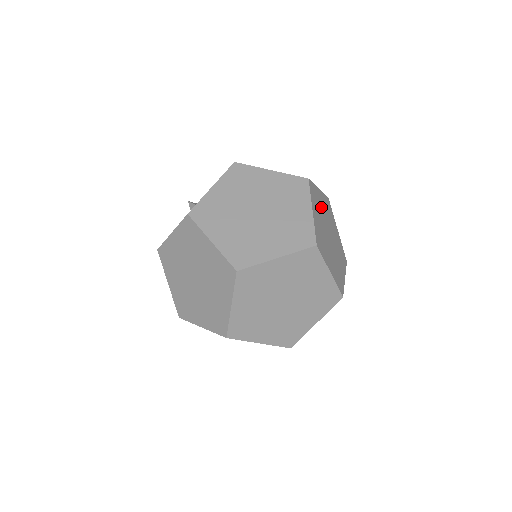
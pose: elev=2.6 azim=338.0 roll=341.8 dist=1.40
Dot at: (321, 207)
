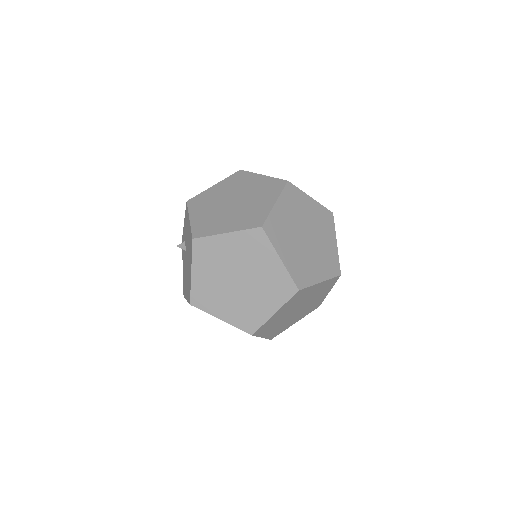
Dot at: (286, 223)
